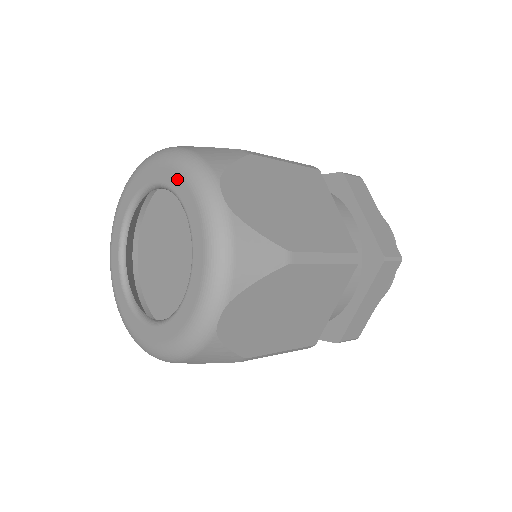
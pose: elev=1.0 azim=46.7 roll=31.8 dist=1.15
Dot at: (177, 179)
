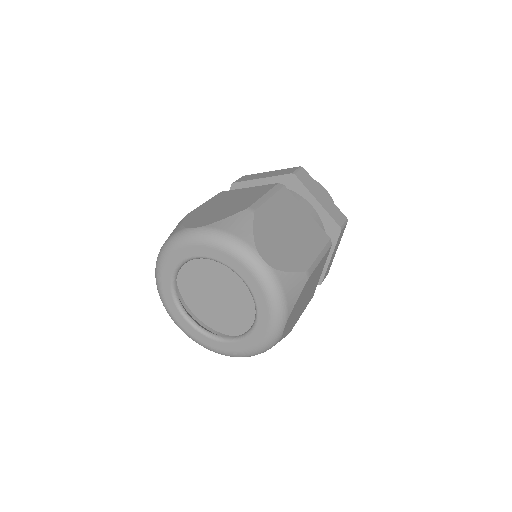
Dot at: (264, 304)
